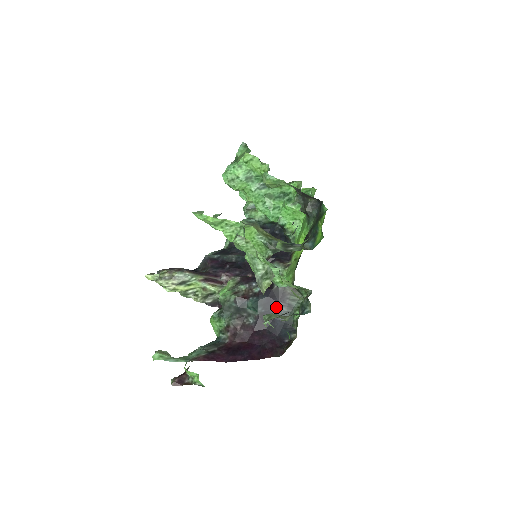
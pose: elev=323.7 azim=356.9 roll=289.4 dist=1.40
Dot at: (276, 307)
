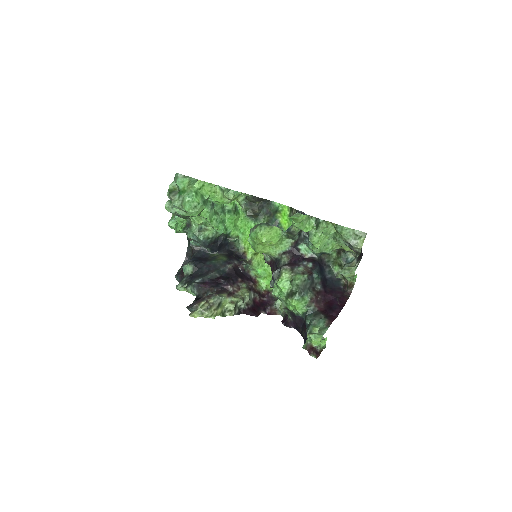
Dot at: (324, 271)
